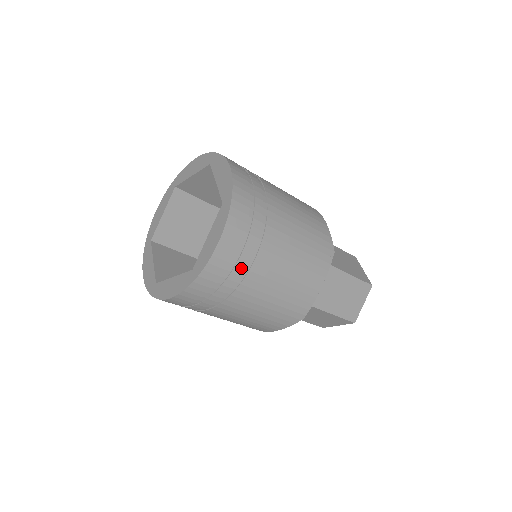
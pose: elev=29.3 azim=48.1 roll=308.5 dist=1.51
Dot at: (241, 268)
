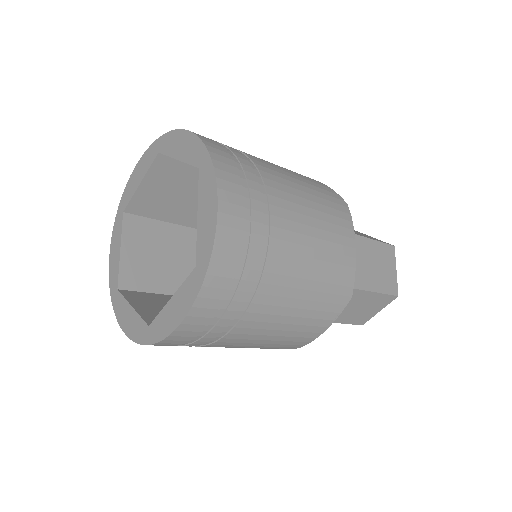
Dot at: (211, 338)
